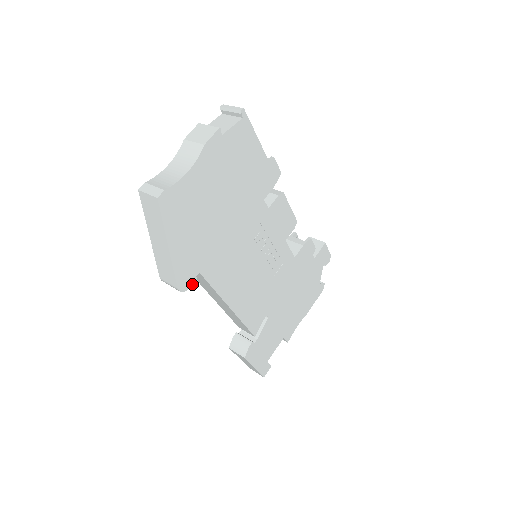
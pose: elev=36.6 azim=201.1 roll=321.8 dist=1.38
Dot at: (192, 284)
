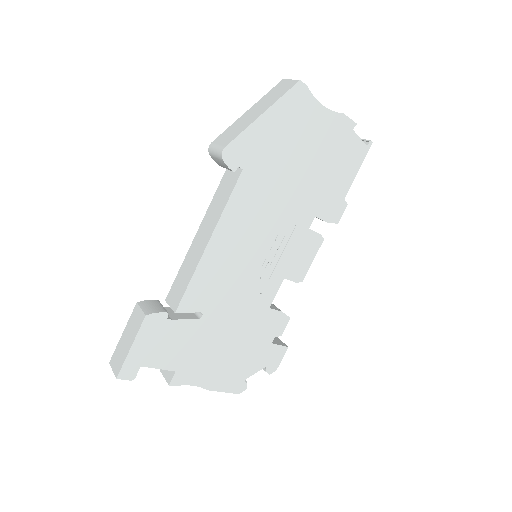
Dot at: (230, 166)
